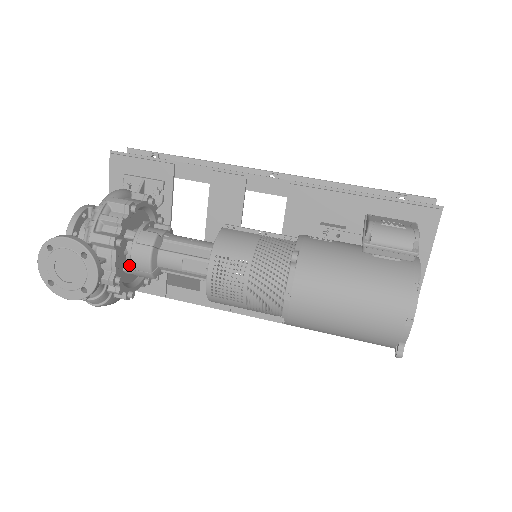
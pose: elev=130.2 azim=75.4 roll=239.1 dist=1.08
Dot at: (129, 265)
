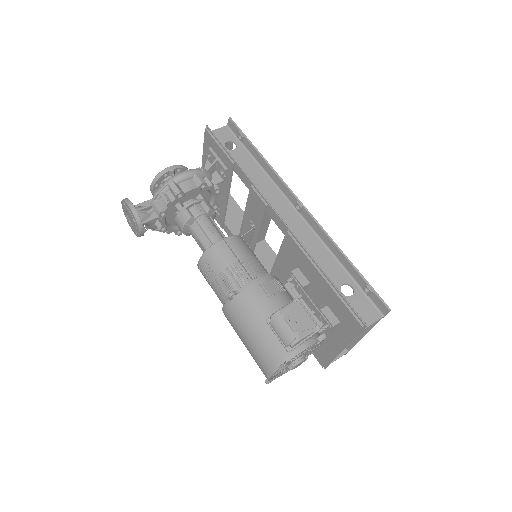
Dot at: occluded
